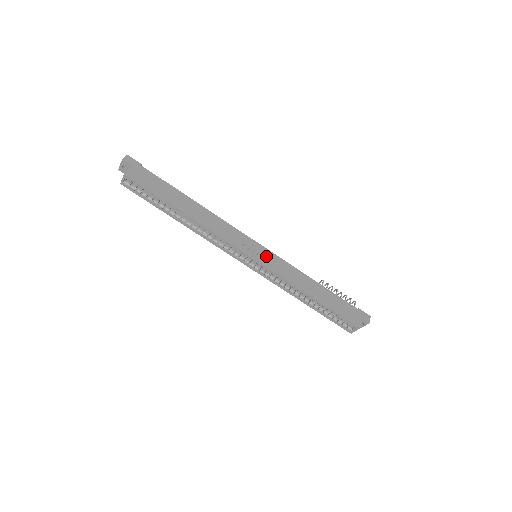
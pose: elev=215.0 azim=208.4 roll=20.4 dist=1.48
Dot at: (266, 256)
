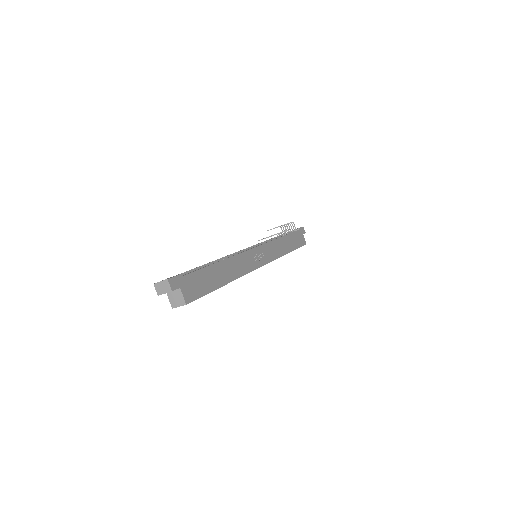
Dot at: (265, 252)
